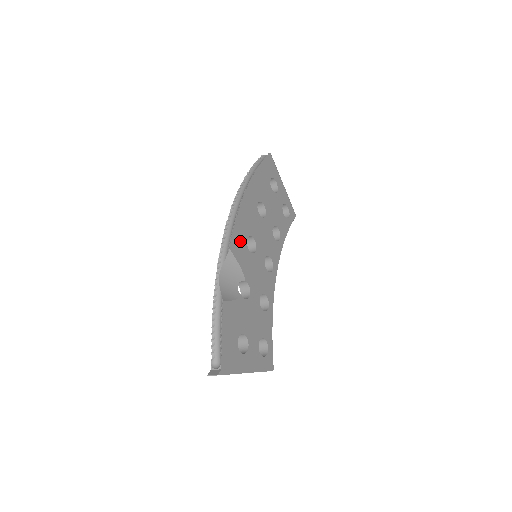
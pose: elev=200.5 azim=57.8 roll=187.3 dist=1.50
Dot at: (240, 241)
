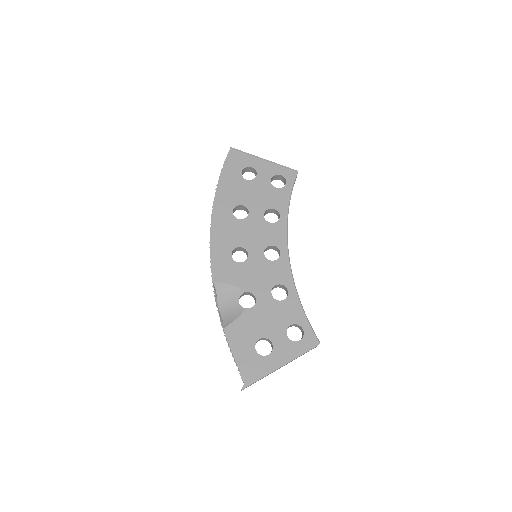
Dot at: (223, 264)
